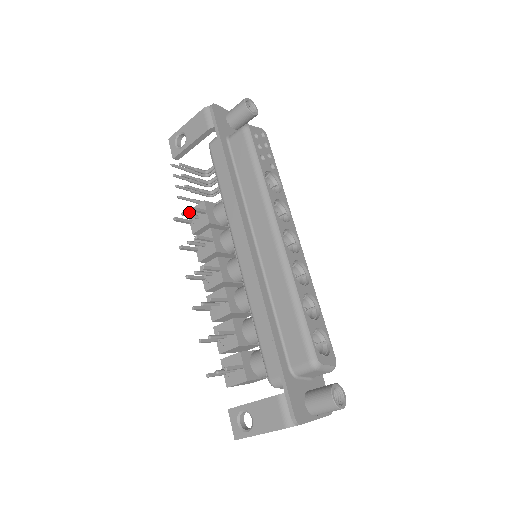
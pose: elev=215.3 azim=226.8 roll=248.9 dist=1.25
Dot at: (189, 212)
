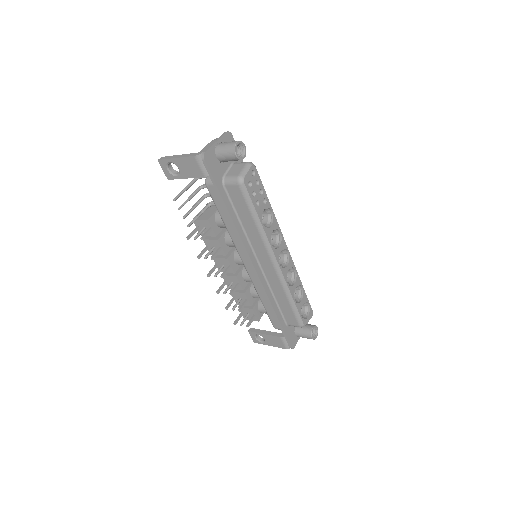
Dot at: occluded
